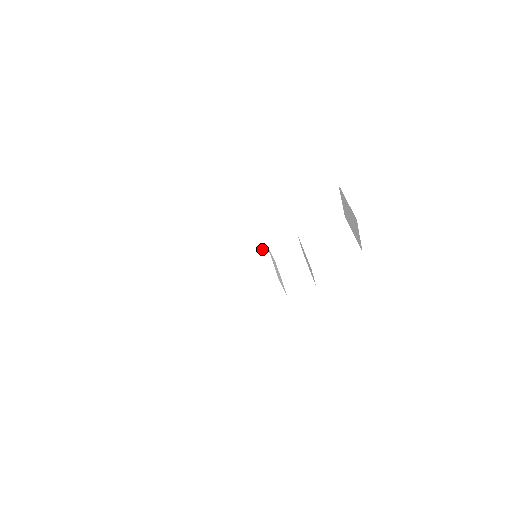
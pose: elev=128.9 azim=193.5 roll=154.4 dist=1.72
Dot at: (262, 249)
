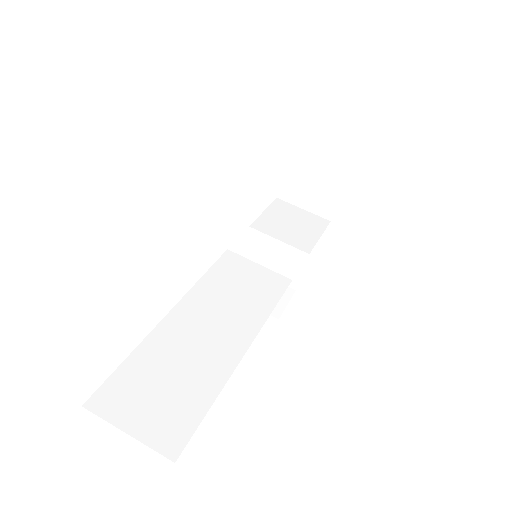
Dot at: (230, 257)
